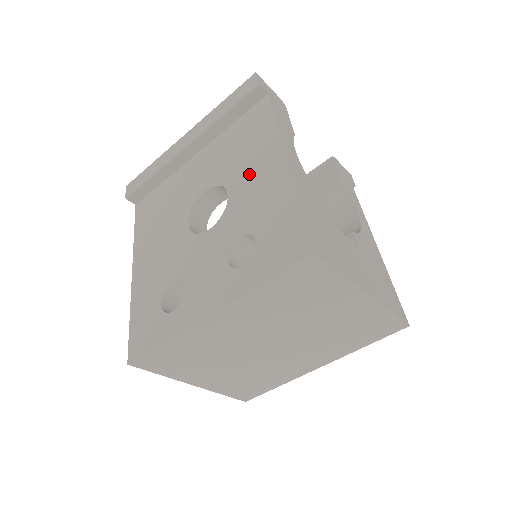
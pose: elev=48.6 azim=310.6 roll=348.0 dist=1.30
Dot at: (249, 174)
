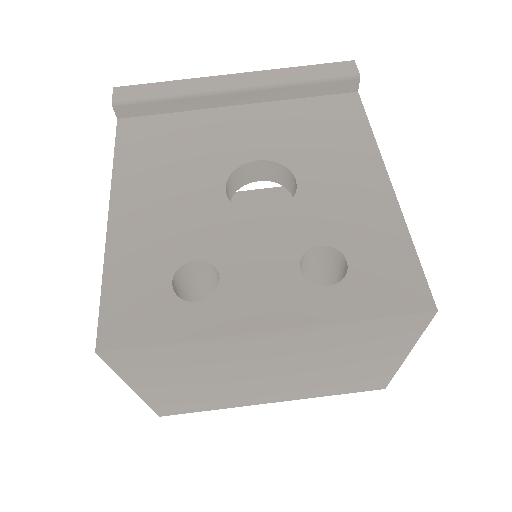
Dot at: (332, 173)
